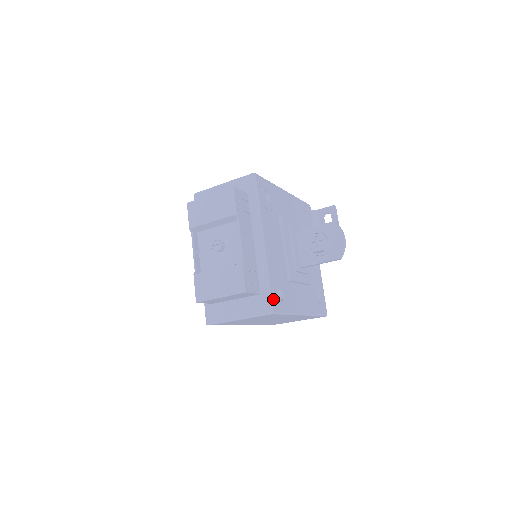
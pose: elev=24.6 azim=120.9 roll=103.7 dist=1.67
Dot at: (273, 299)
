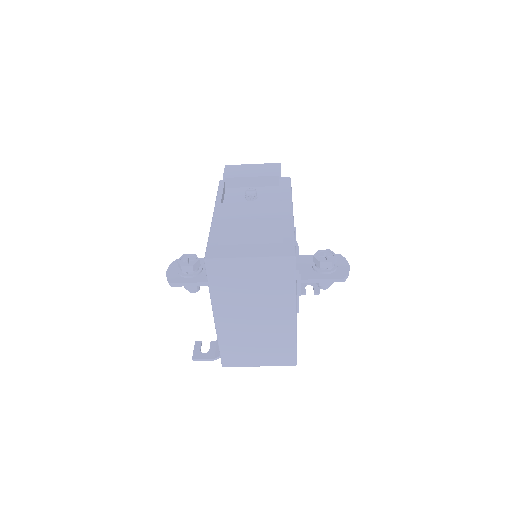
Dot at: occluded
